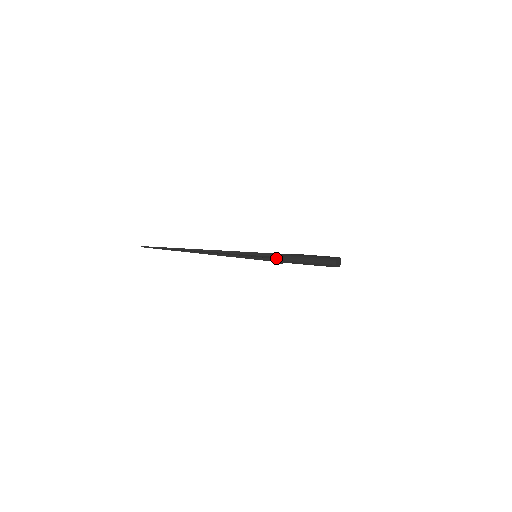
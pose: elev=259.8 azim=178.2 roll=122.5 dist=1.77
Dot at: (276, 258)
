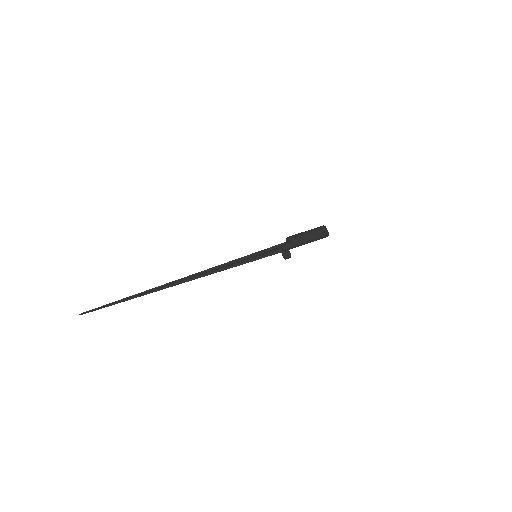
Dot at: (288, 258)
